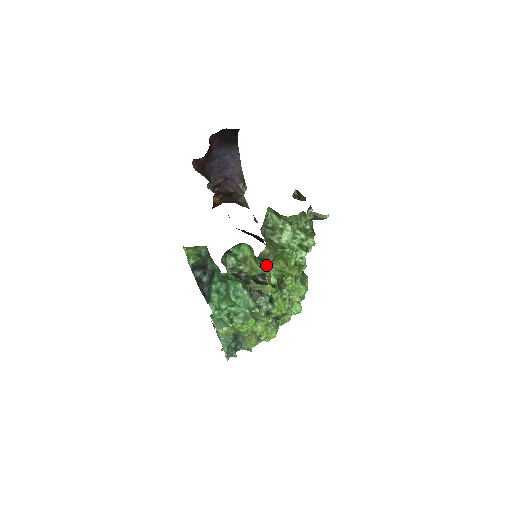
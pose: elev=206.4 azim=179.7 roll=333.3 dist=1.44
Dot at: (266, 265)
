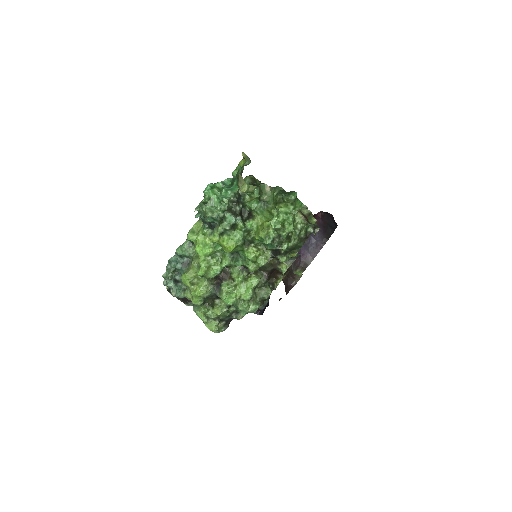
Dot at: (257, 205)
